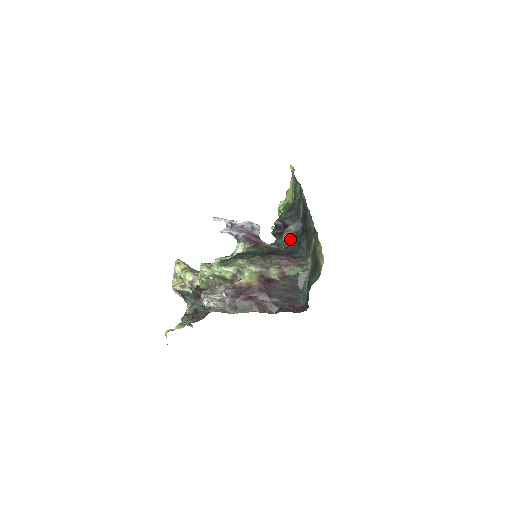
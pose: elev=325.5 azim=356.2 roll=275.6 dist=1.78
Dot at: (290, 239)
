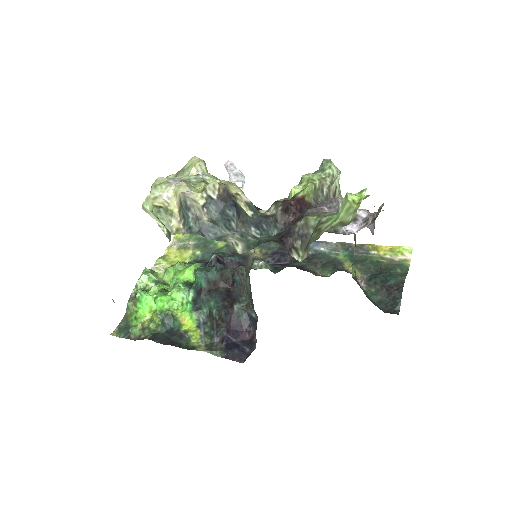
Dot at: (271, 267)
